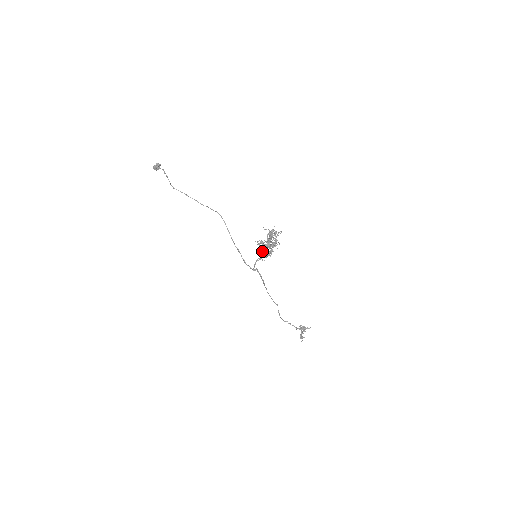
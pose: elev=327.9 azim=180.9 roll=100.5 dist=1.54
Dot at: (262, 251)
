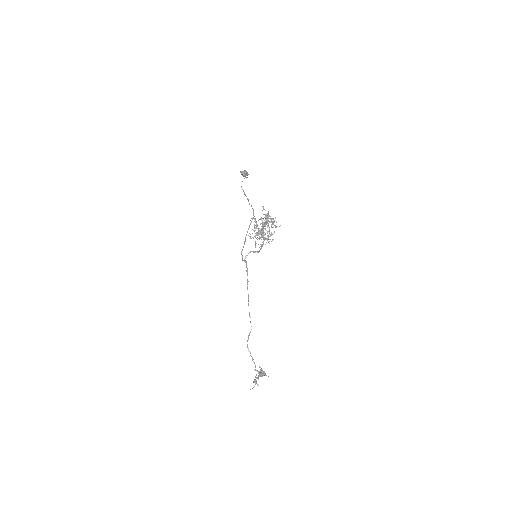
Dot at: occluded
